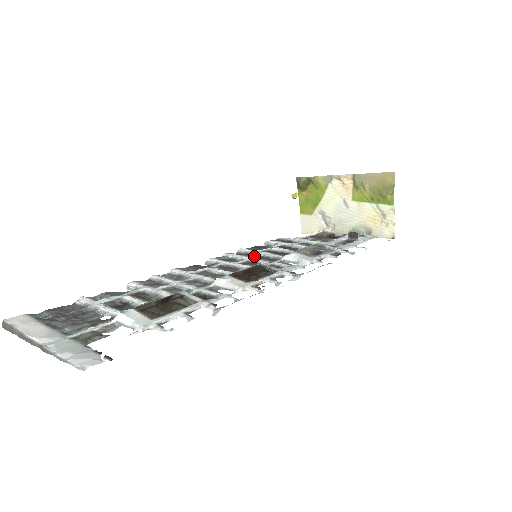
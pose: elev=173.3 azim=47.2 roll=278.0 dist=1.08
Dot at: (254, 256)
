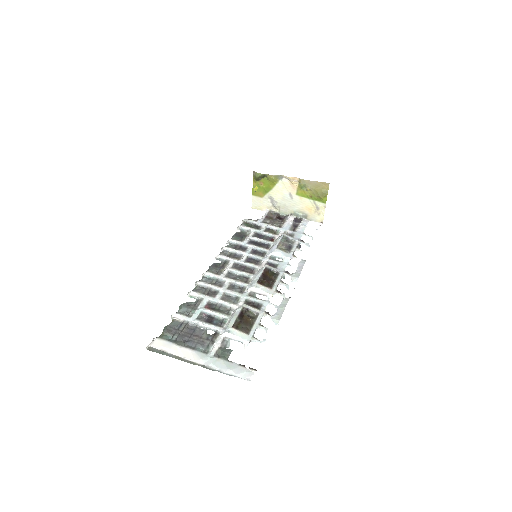
Dot at: (248, 250)
